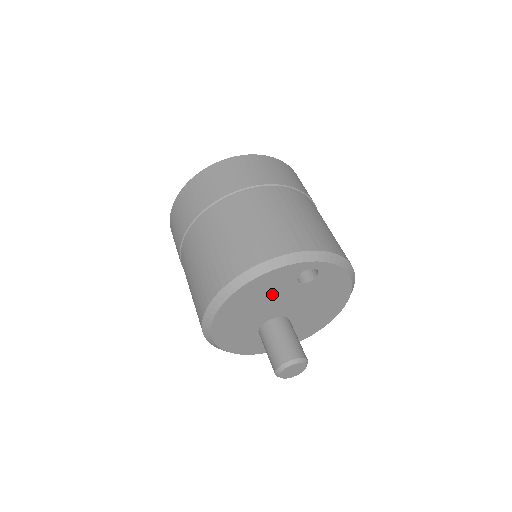
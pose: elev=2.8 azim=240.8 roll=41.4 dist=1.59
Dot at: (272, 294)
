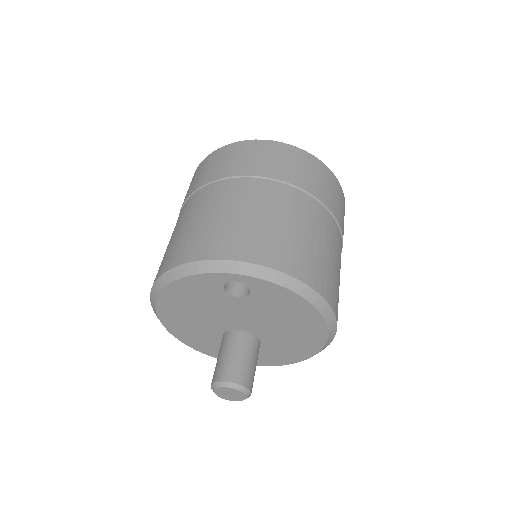
Dot at: (207, 303)
